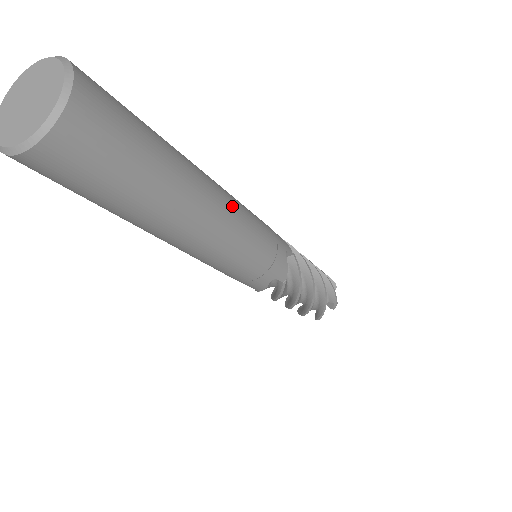
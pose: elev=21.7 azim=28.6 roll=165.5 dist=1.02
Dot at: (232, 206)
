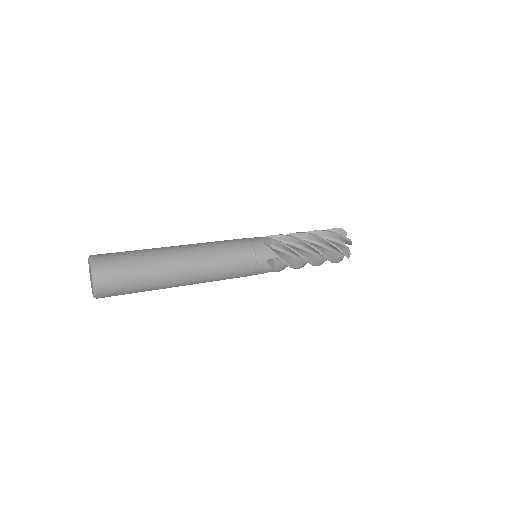
Dot at: (201, 248)
